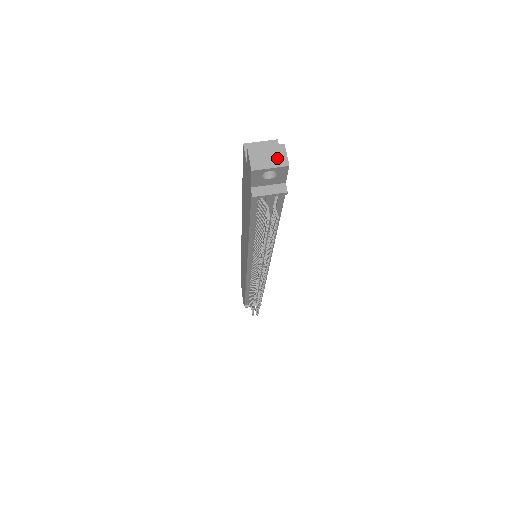
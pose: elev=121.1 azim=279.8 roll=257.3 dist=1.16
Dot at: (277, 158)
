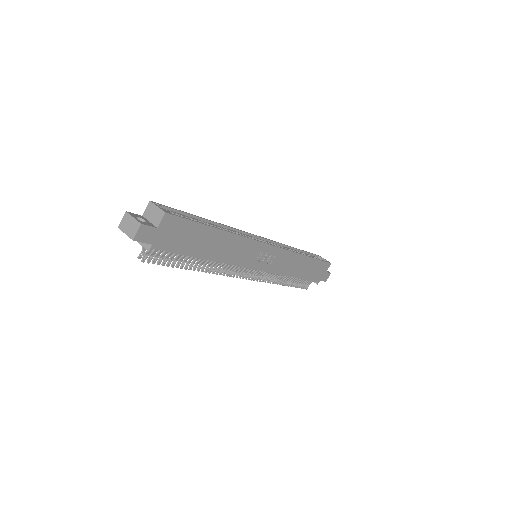
Dot at: (132, 230)
